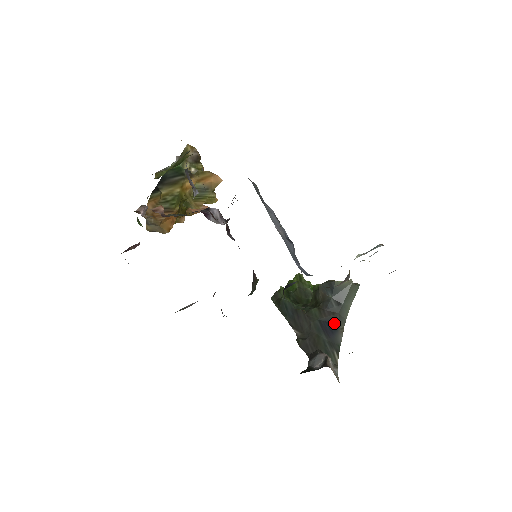
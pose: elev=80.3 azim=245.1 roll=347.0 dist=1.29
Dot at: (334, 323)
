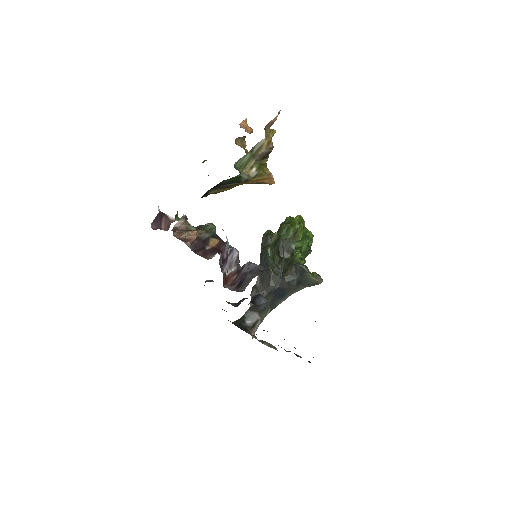
Dot at: (285, 292)
